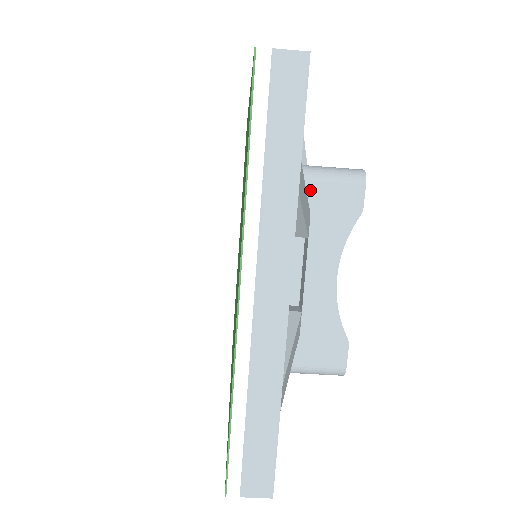
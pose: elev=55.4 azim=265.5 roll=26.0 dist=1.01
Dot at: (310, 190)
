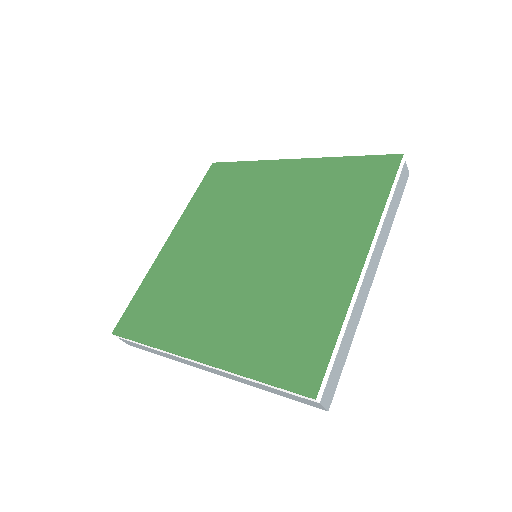
Dot at: occluded
